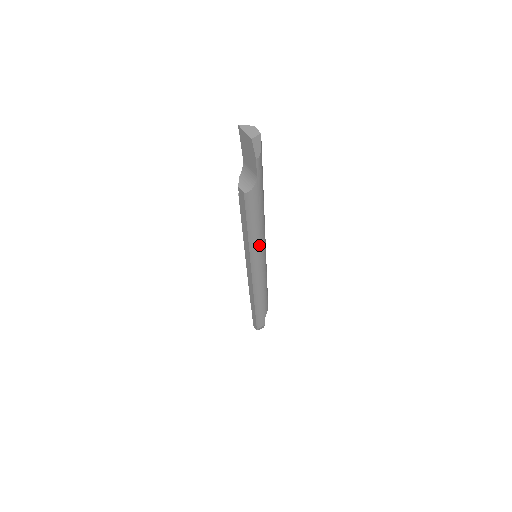
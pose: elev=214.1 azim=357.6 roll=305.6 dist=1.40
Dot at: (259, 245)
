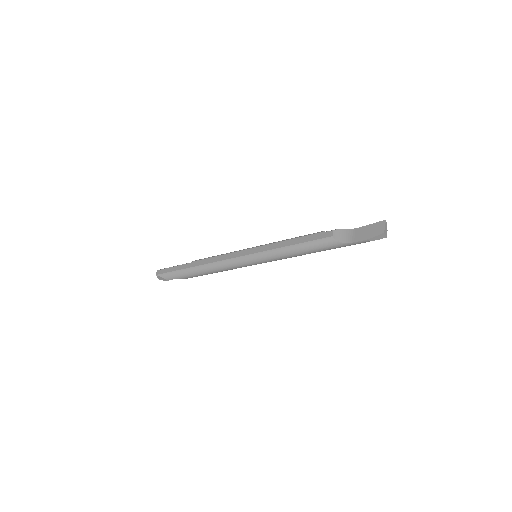
Dot at: (276, 257)
